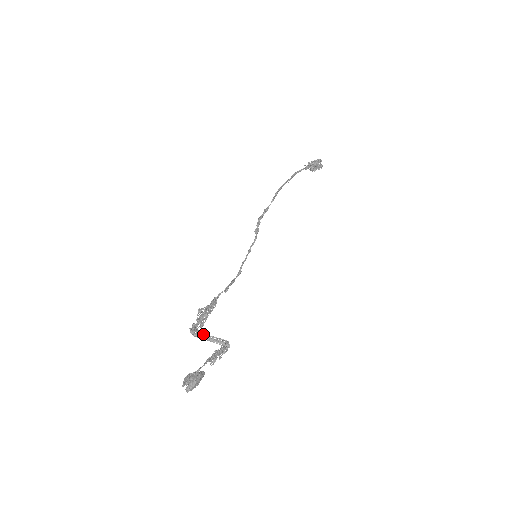
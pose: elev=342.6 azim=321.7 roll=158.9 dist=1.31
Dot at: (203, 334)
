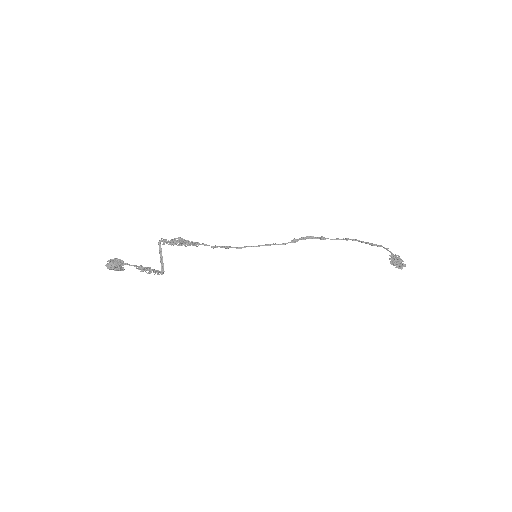
Dot at: (161, 251)
